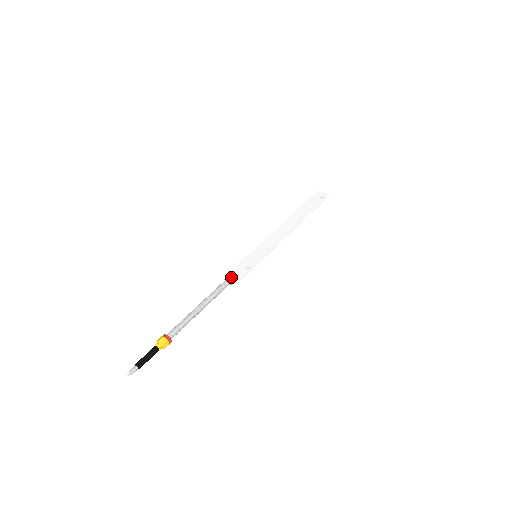
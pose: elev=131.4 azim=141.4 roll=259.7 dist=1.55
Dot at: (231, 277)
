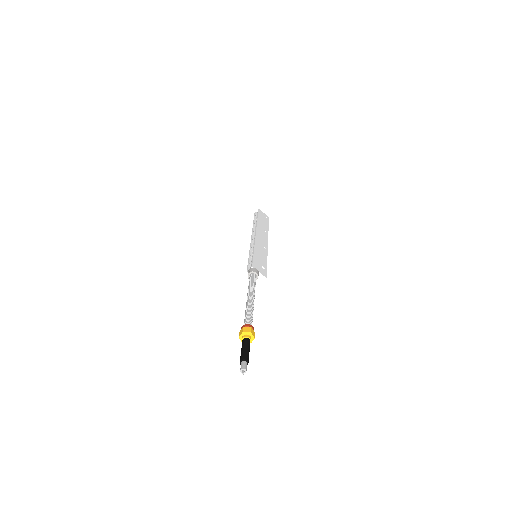
Dot at: (258, 272)
